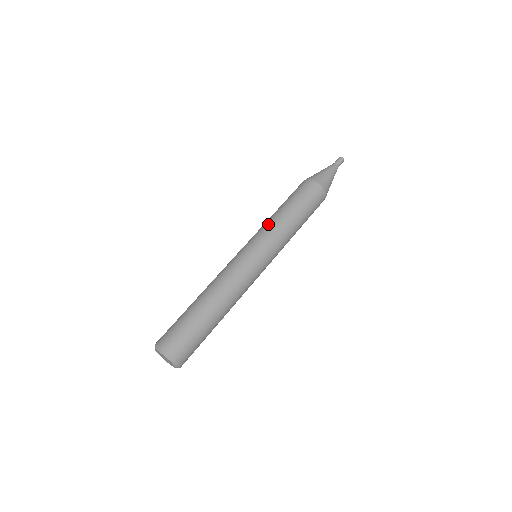
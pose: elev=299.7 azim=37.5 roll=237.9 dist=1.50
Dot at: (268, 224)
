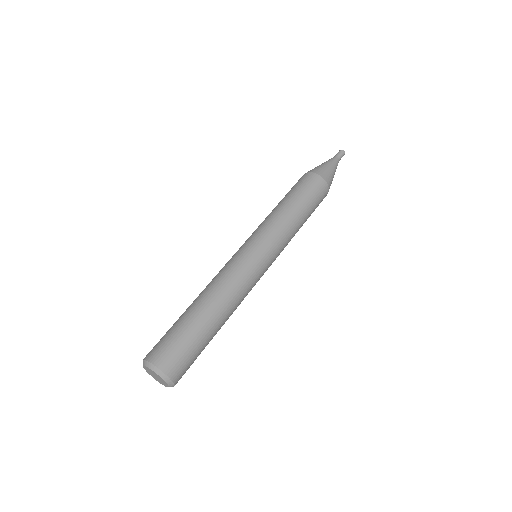
Dot at: (263, 221)
